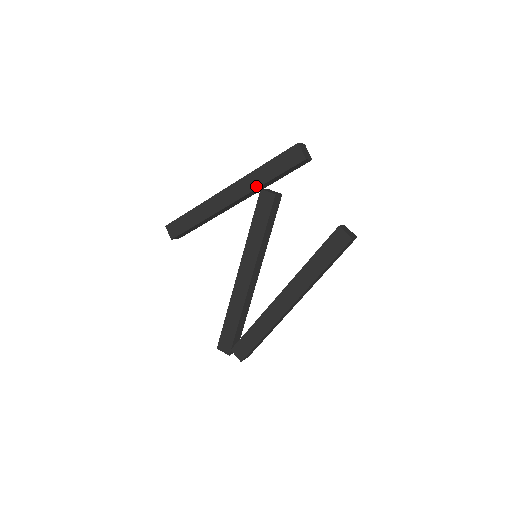
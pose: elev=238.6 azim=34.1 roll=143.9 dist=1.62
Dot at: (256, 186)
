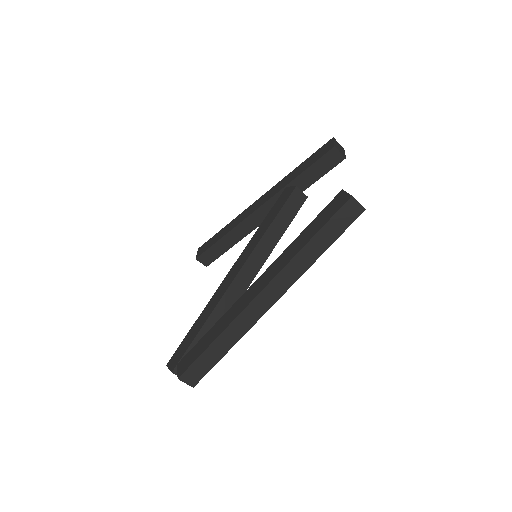
Dot at: (283, 186)
